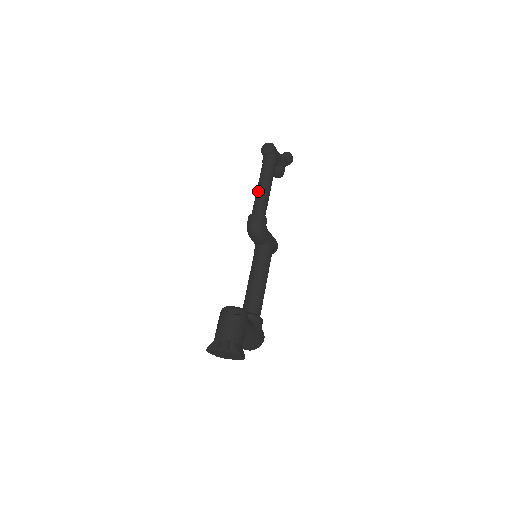
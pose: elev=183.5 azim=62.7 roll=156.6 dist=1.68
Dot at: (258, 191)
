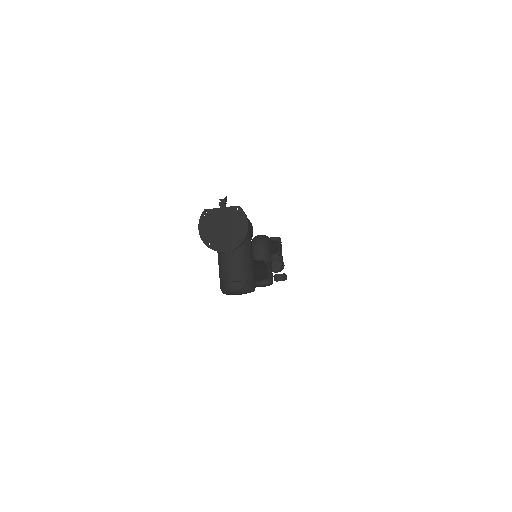
Dot at: occluded
